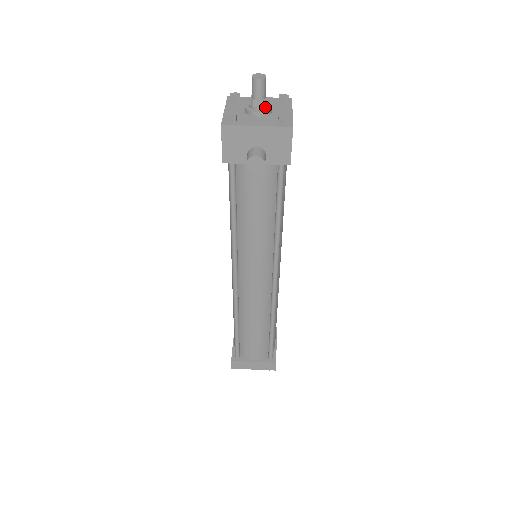
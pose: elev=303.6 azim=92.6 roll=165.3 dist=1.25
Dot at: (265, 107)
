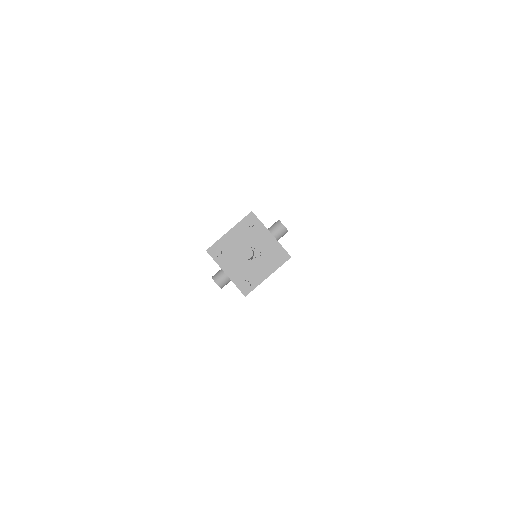
Dot at: (248, 261)
